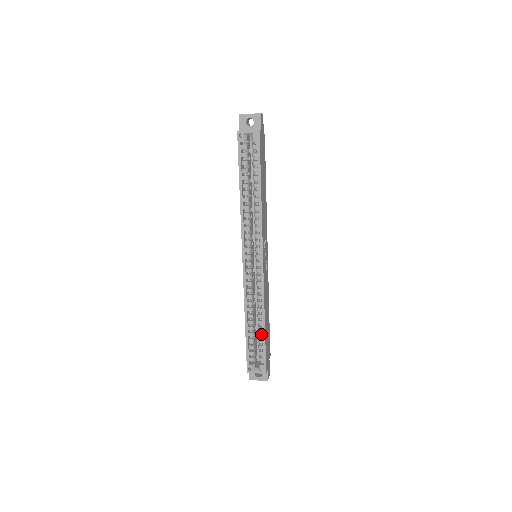
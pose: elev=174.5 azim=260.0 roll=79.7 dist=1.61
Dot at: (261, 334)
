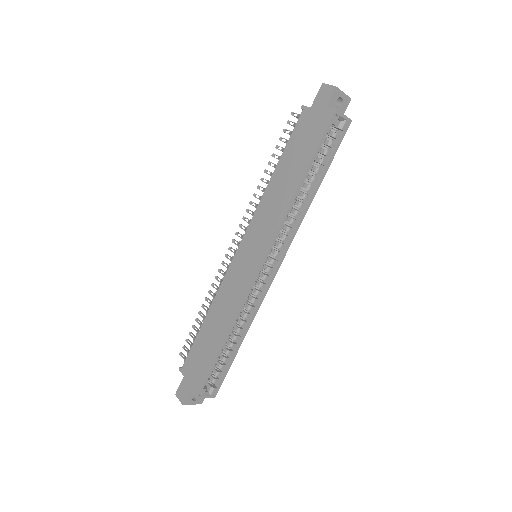
Dot at: (231, 351)
